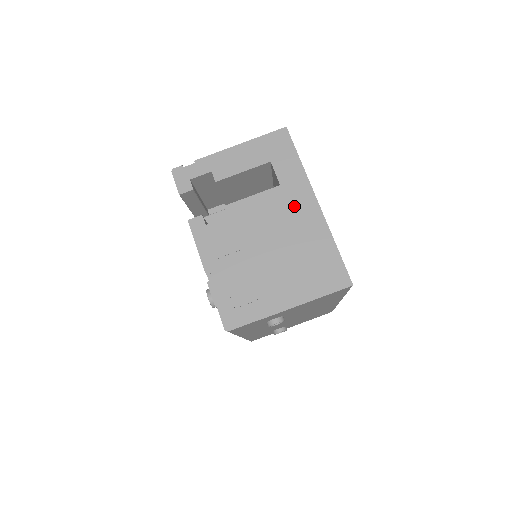
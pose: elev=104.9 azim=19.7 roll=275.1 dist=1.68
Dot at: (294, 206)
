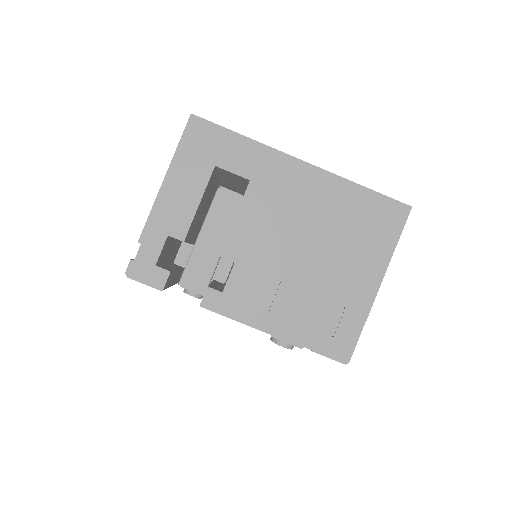
Dot at: (285, 188)
